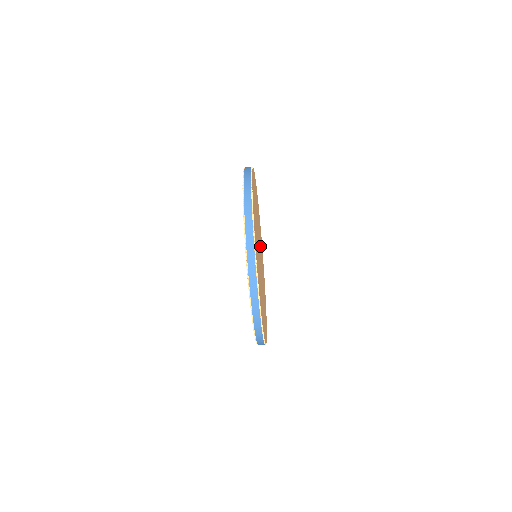
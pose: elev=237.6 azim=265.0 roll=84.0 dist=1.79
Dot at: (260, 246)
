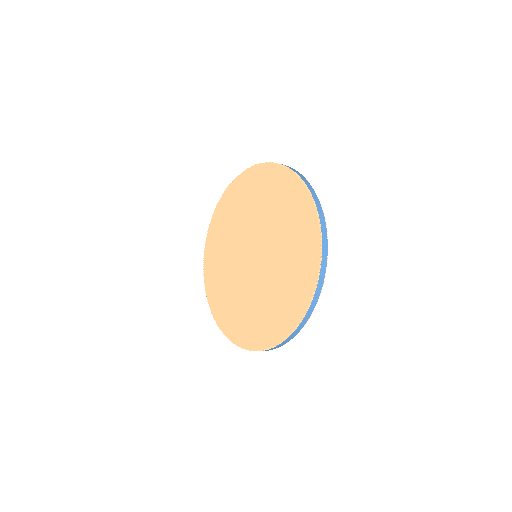
Dot at: occluded
